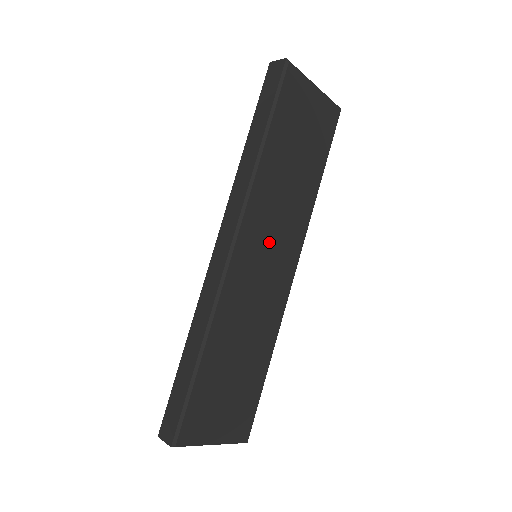
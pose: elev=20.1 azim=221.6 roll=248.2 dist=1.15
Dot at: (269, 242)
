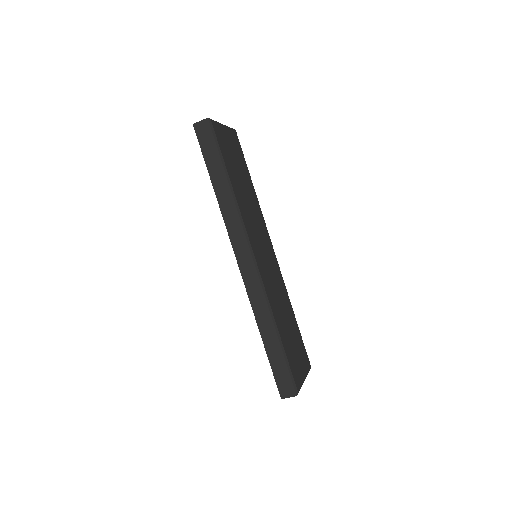
Dot at: (260, 242)
